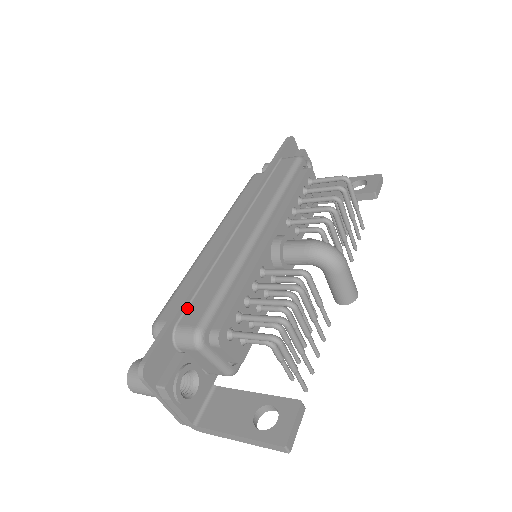
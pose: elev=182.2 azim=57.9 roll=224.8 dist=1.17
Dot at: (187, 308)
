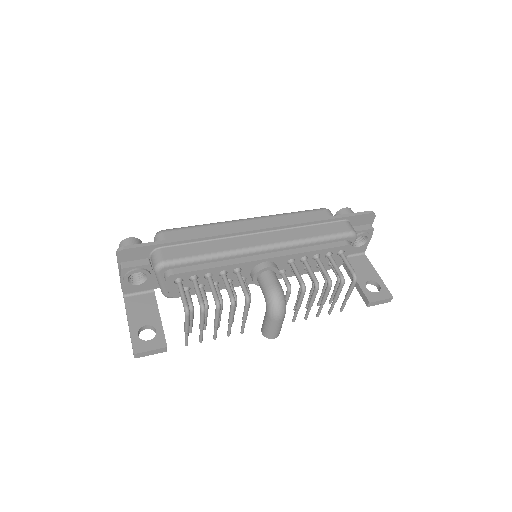
Dot at: (176, 245)
